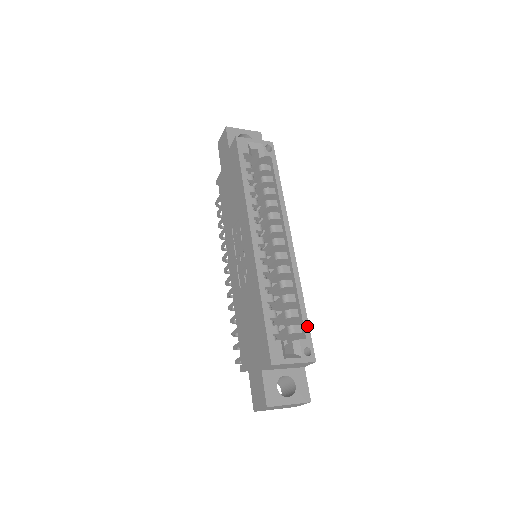
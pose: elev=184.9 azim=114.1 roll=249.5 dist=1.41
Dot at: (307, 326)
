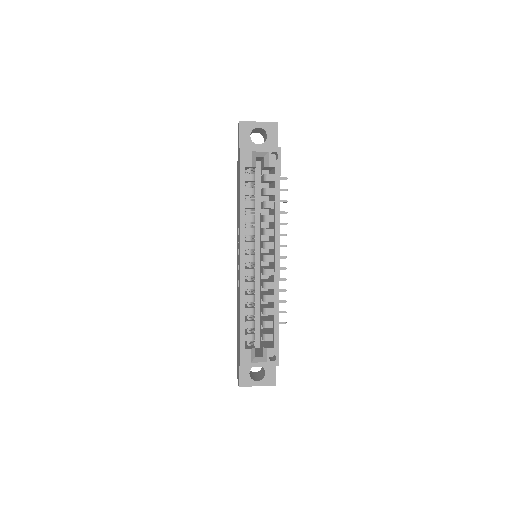
Dot at: (277, 338)
